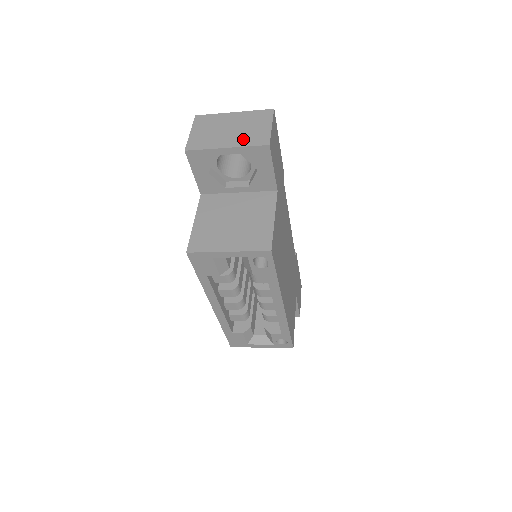
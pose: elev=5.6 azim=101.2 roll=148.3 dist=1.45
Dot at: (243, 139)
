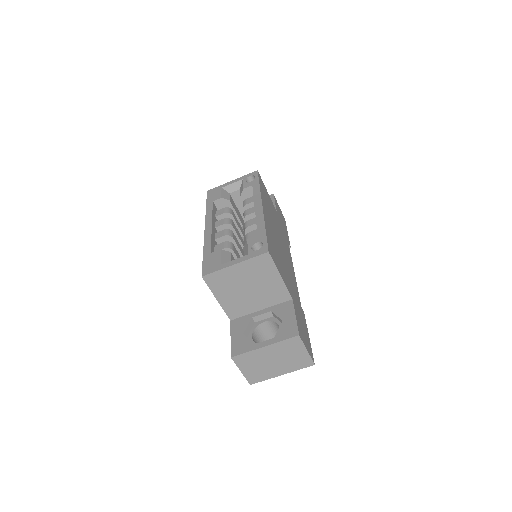
Dot at: occluded
